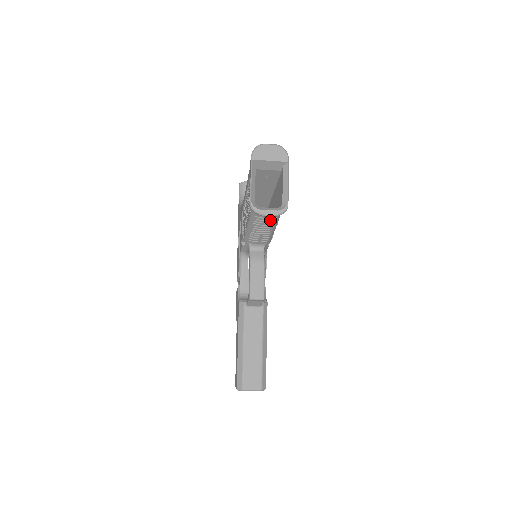
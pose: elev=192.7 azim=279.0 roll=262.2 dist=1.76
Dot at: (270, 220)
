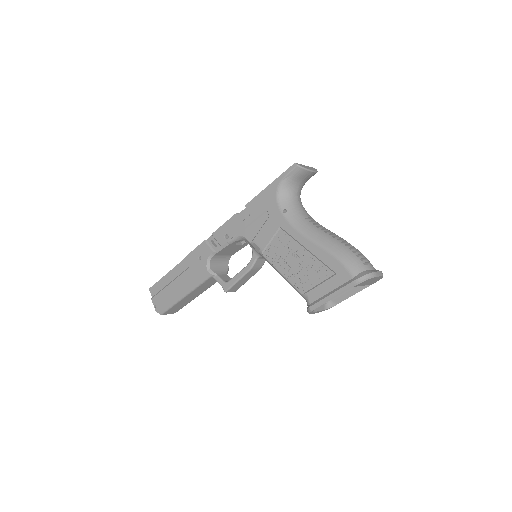
Dot at: occluded
